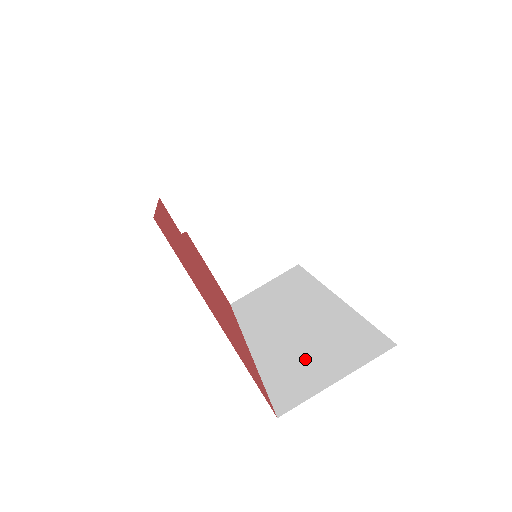
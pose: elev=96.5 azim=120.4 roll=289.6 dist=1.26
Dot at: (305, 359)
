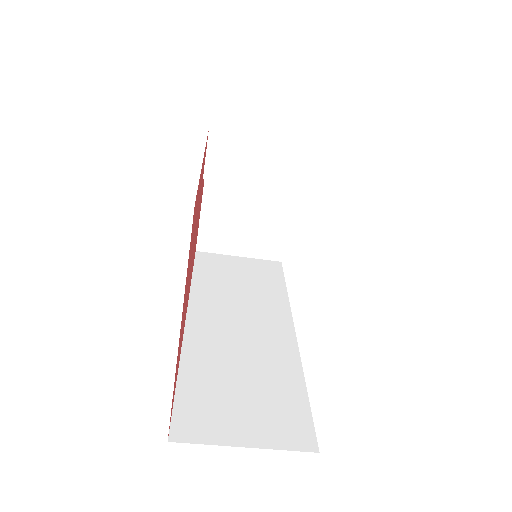
Dot at: (229, 390)
